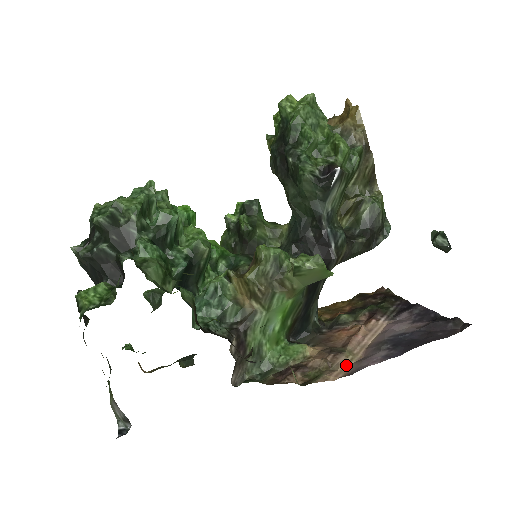
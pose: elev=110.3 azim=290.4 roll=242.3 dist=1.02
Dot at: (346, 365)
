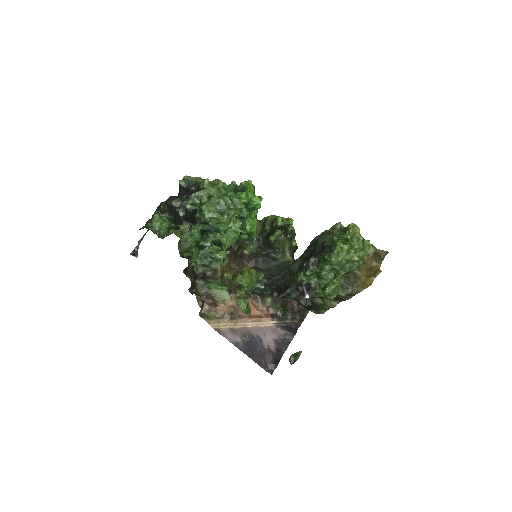
Dot at: (226, 325)
